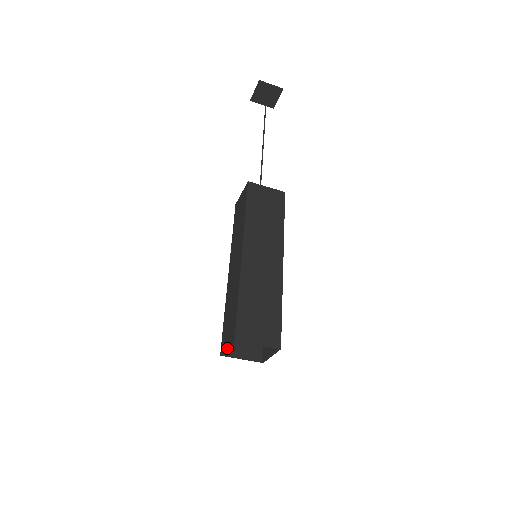
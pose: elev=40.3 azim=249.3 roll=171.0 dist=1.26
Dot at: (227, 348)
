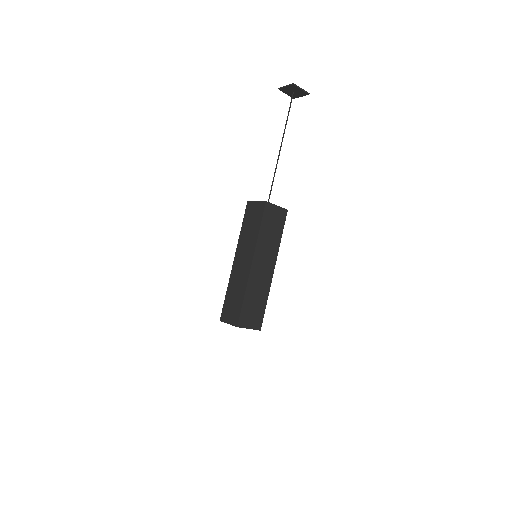
Dot at: occluded
